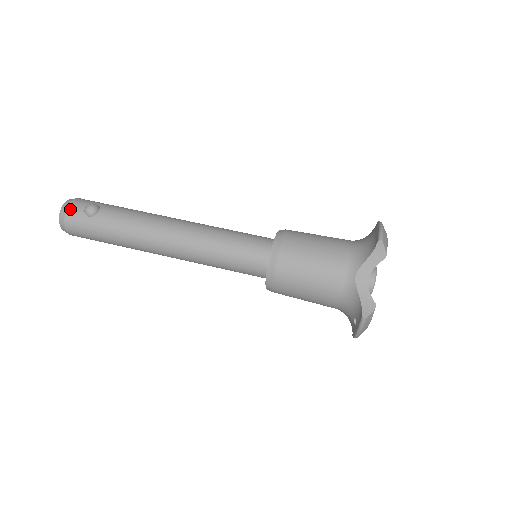
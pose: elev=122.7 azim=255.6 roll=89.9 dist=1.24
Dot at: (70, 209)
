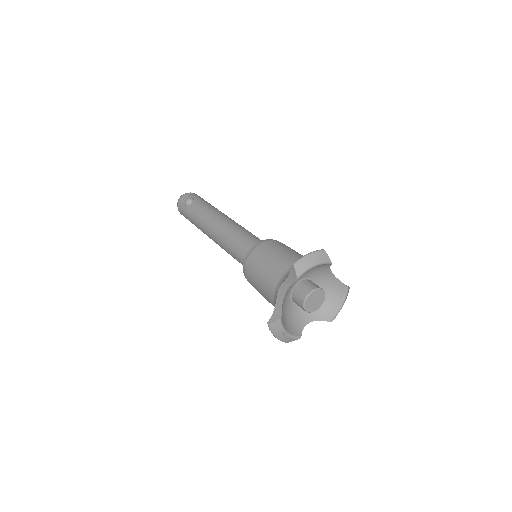
Dot at: (181, 199)
